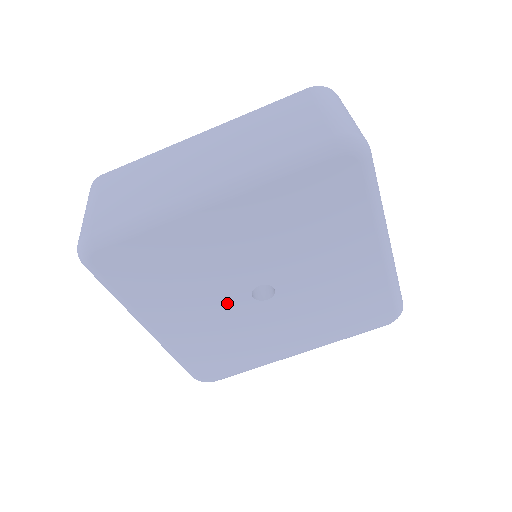
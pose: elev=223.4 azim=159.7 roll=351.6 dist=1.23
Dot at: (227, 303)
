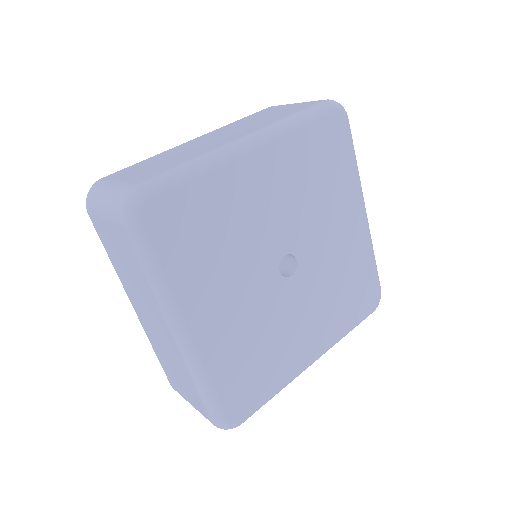
Dot at: (259, 282)
